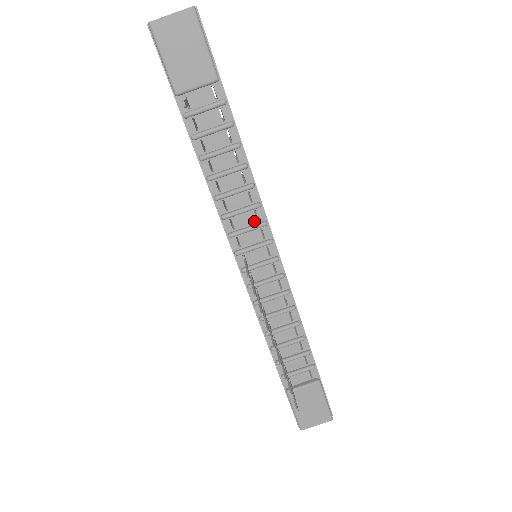
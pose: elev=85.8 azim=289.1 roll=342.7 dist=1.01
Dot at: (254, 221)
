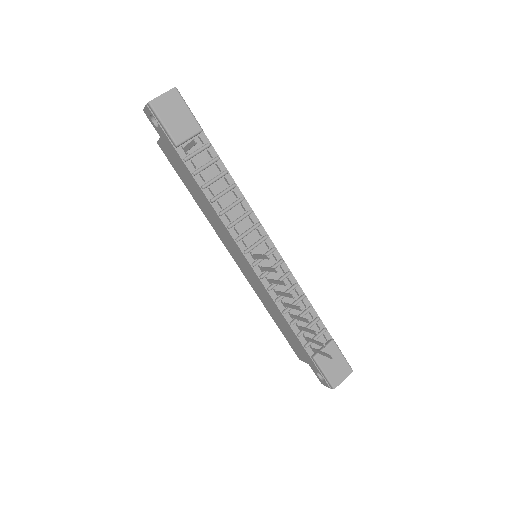
Dot at: (251, 225)
